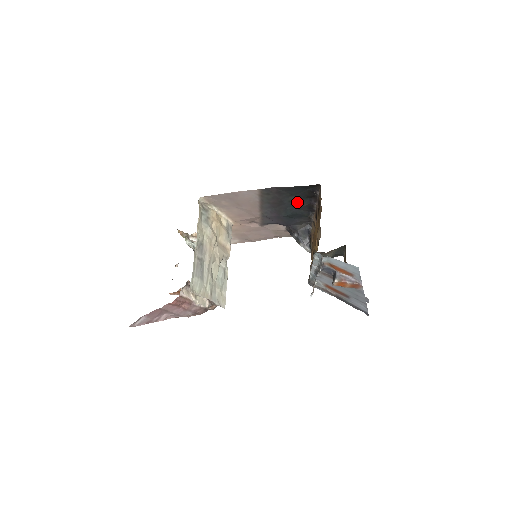
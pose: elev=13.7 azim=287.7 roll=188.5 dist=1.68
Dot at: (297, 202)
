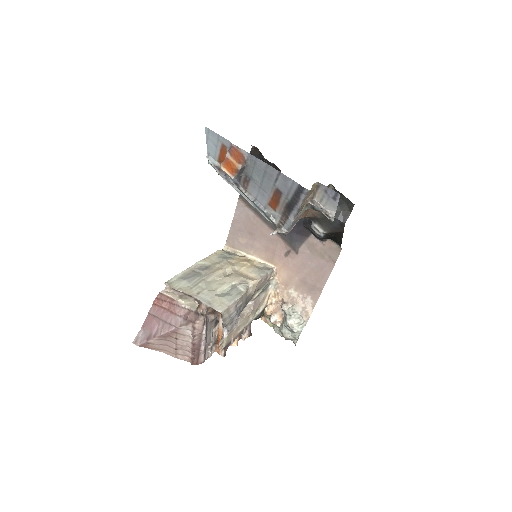
Dot at: occluded
